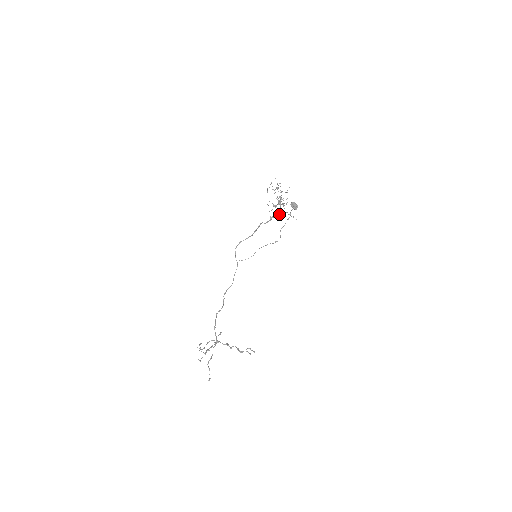
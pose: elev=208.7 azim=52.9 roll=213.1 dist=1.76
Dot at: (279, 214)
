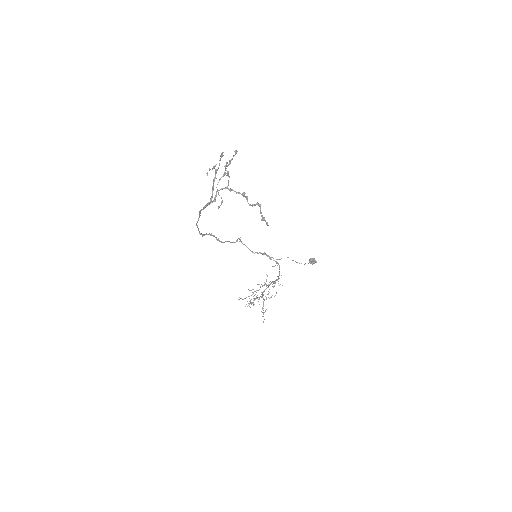
Dot at: occluded
